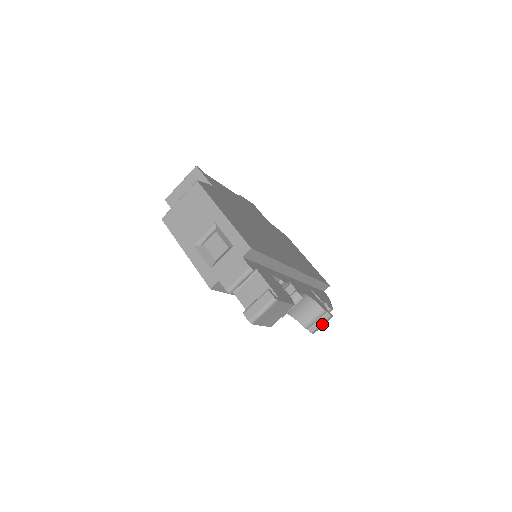
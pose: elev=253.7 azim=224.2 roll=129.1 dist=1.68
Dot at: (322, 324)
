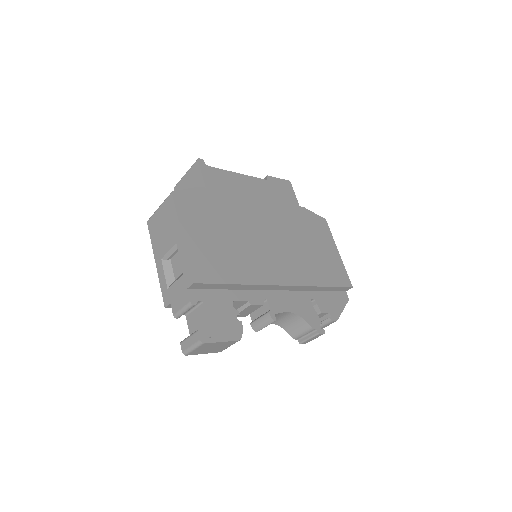
Dot at: (312, 338)
